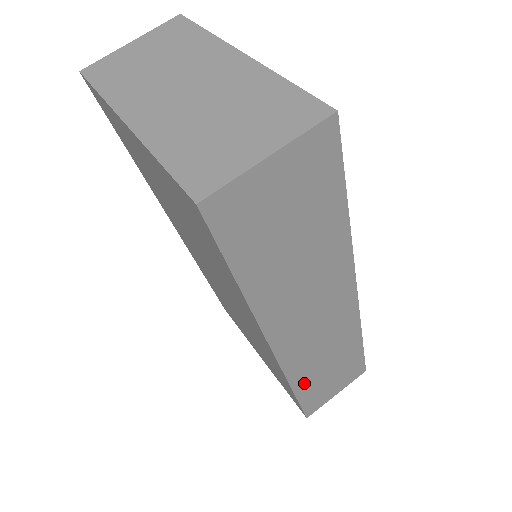
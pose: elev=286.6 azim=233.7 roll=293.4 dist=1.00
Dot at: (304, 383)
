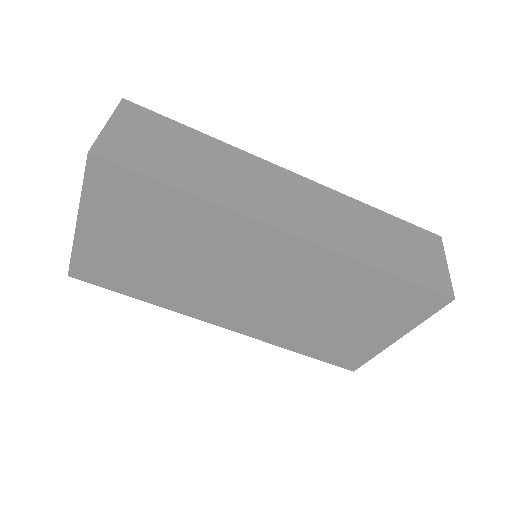
Dot at: (376, 258)
